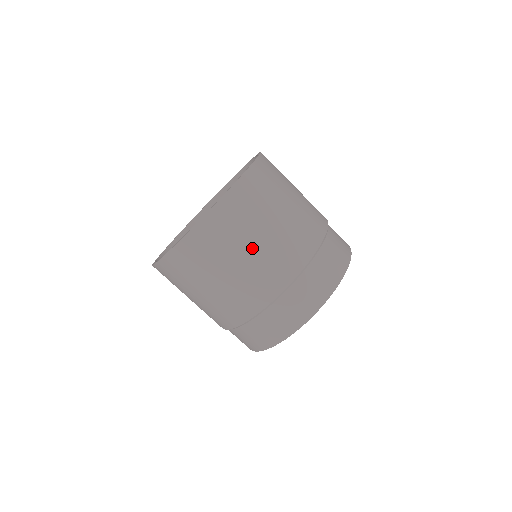
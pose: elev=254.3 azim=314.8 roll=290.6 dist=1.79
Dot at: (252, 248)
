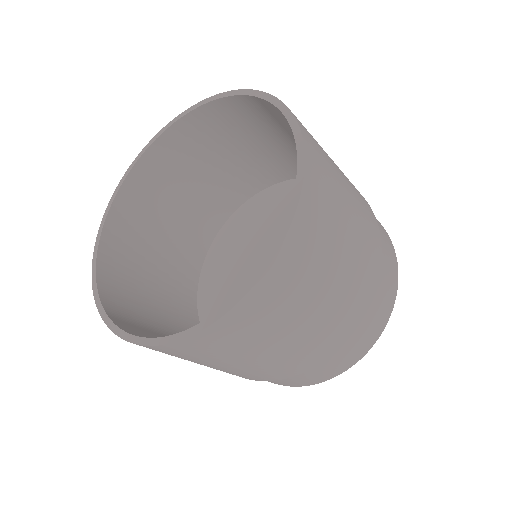
Dot at: (322, 298)
